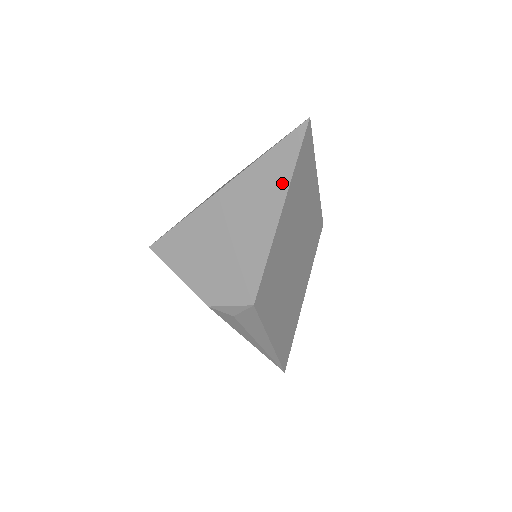
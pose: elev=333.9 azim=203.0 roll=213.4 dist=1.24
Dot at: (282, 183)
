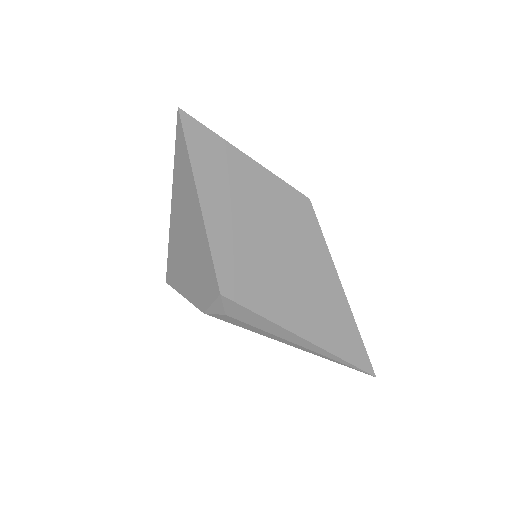
Dot at: (189, 173)
